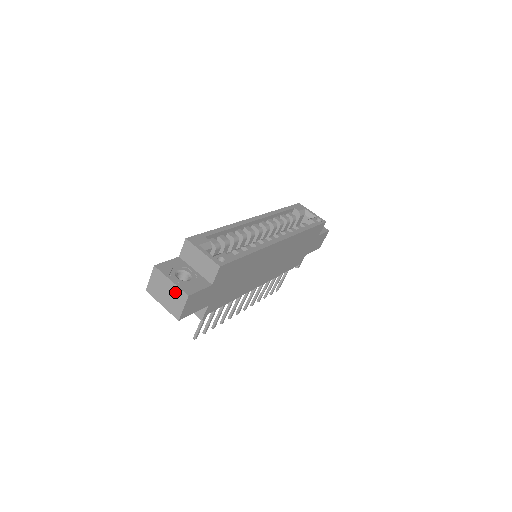
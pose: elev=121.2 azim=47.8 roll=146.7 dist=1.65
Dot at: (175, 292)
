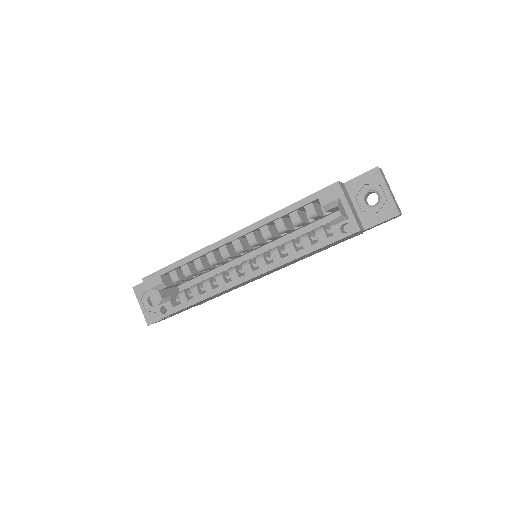
Dot at: occluded
